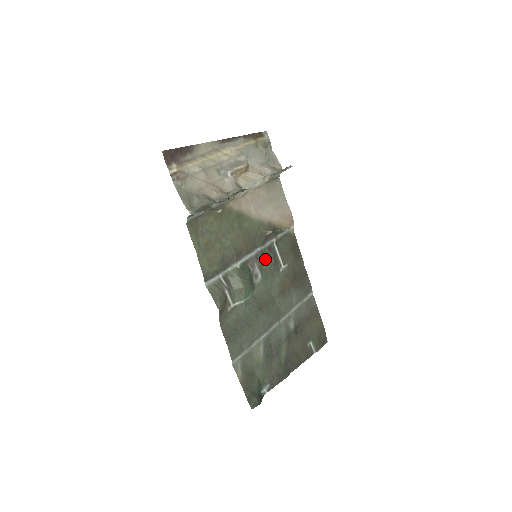
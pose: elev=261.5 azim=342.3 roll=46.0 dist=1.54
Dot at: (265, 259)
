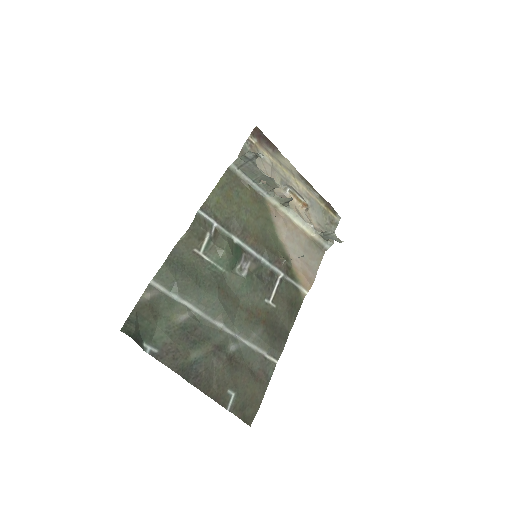
Dot at: (261, 275)
